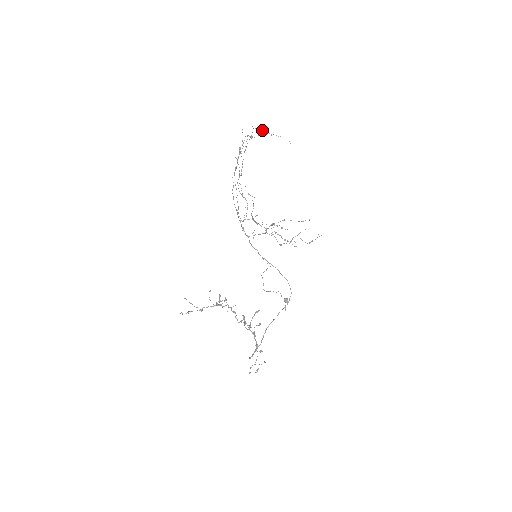
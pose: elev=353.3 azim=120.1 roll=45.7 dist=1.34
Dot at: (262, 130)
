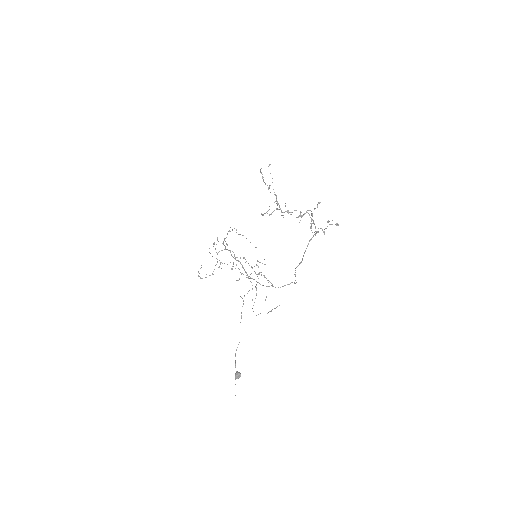
Dot at: (240, 234)
